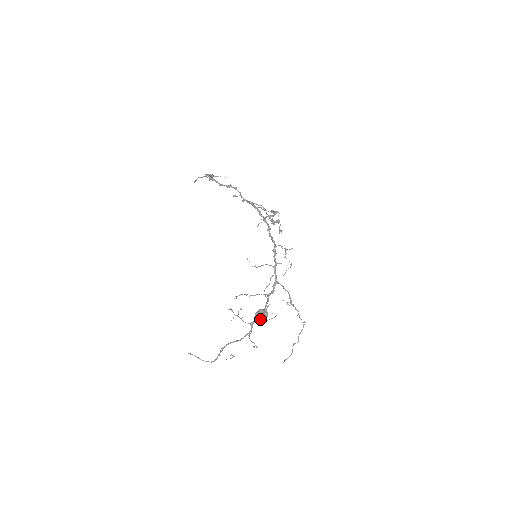
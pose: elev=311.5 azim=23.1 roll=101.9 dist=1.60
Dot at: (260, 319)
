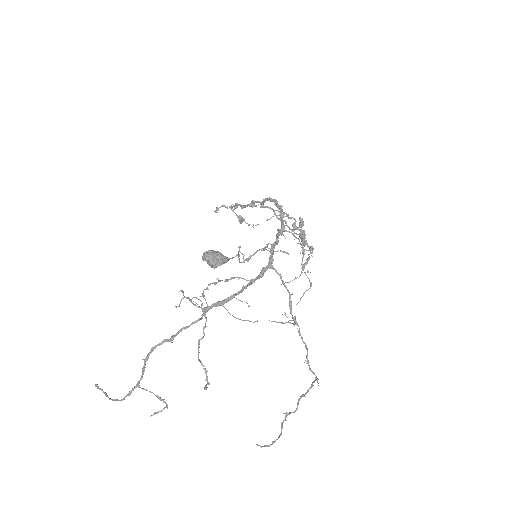
Dot at: (209, 259)
